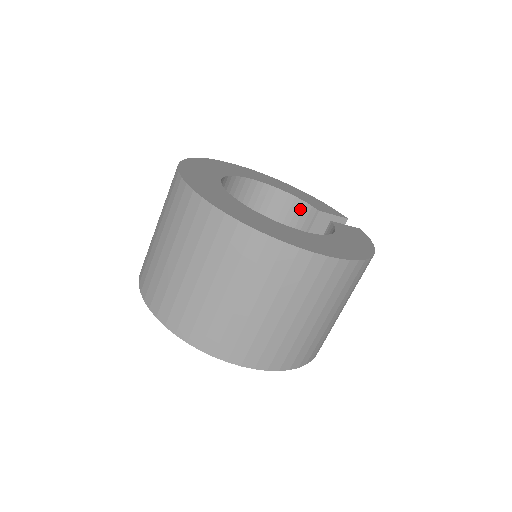
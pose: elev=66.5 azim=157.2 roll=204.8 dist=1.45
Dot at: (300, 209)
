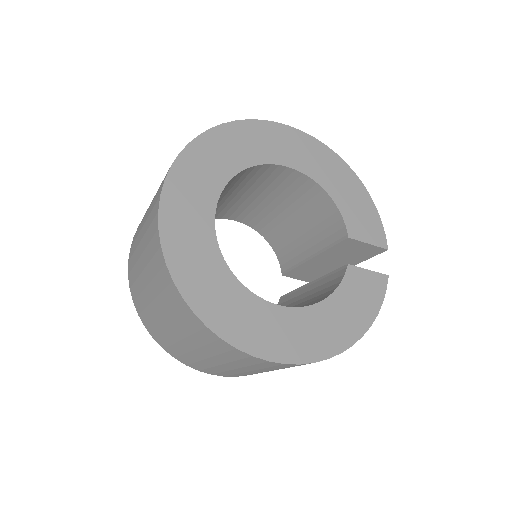
Dot at: (334, 218)
